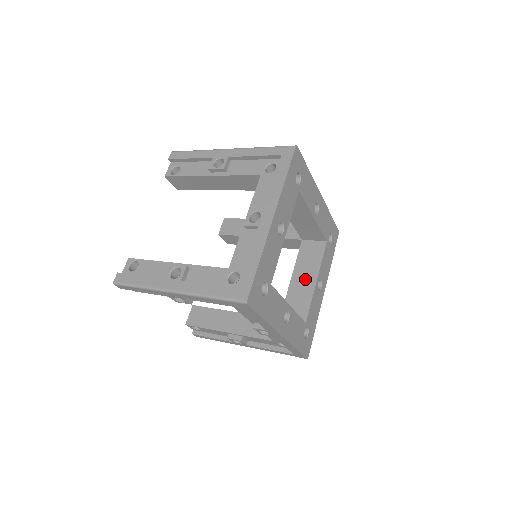
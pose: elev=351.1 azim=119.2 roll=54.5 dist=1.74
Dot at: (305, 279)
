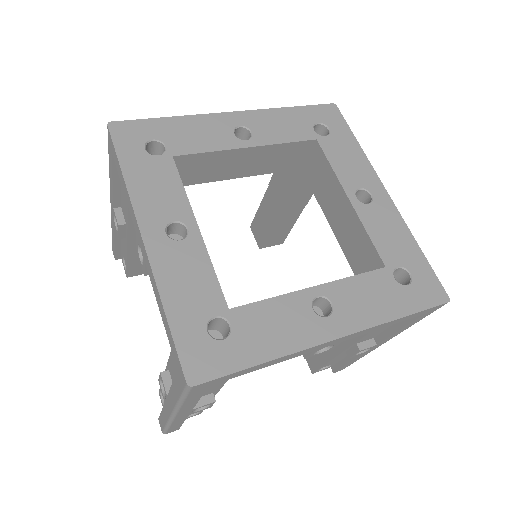
Dot at: occluded
